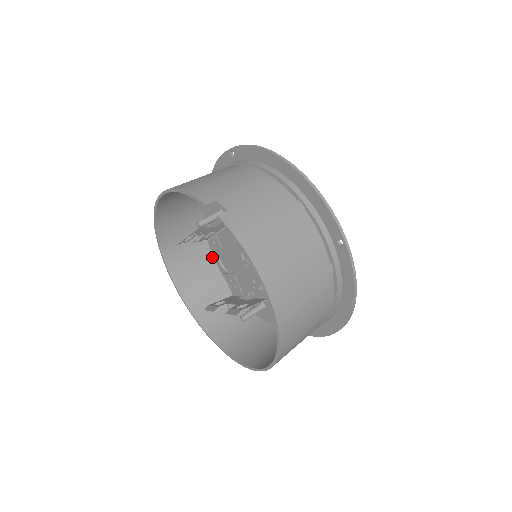
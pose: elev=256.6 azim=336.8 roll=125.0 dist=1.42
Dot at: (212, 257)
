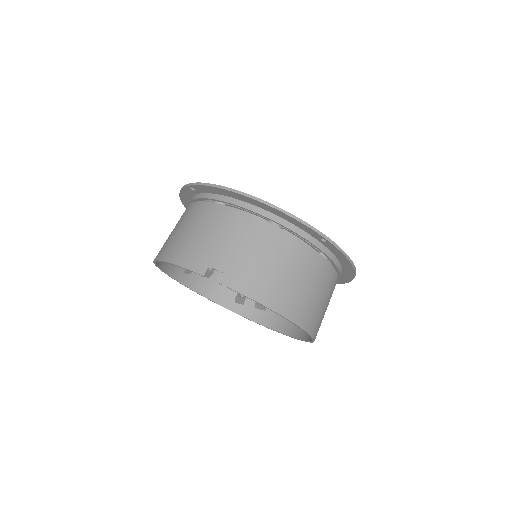
Dot at: occluded
